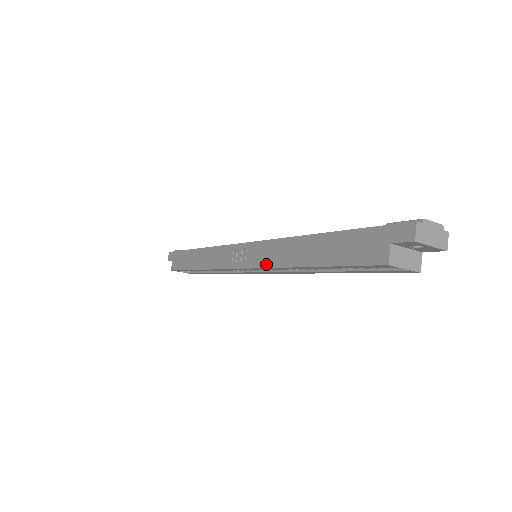
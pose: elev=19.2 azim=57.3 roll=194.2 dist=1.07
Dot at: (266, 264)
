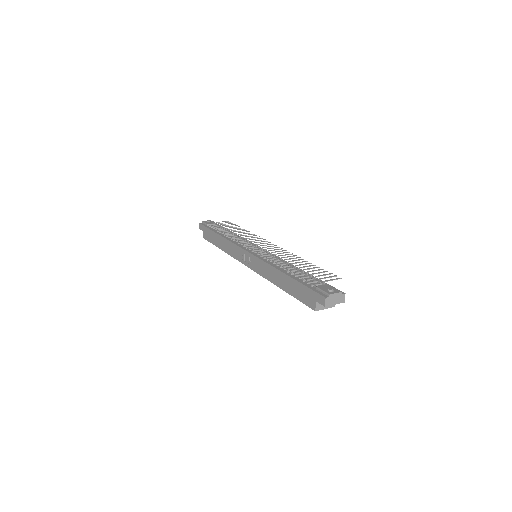
Dot at: (261, 274)
